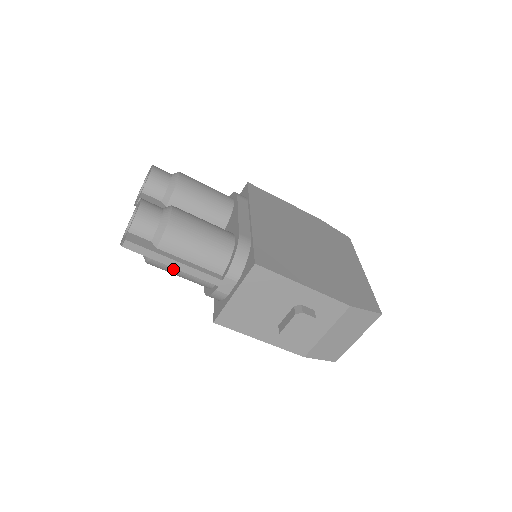
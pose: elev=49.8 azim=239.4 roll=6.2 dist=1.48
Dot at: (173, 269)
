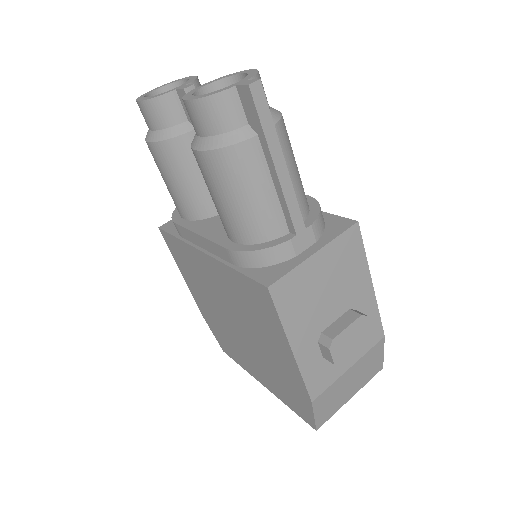
Dot at: (257, 177)
